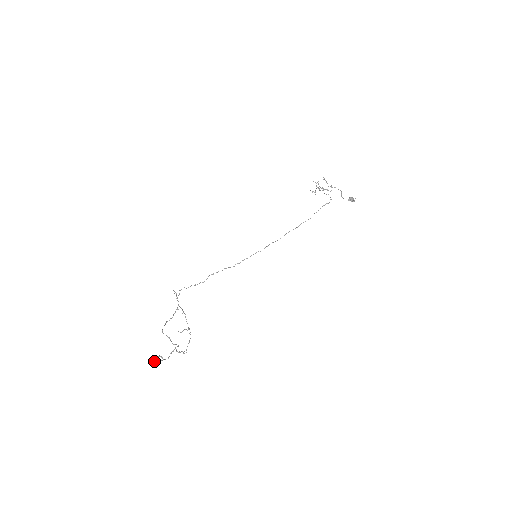
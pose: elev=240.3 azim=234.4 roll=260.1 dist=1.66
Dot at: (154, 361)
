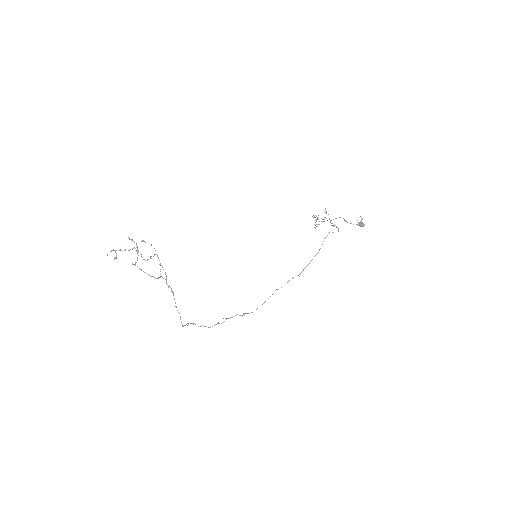
Dot at: (107, 255)
